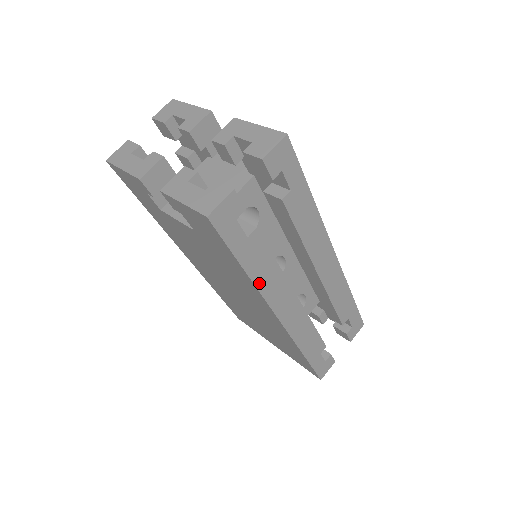
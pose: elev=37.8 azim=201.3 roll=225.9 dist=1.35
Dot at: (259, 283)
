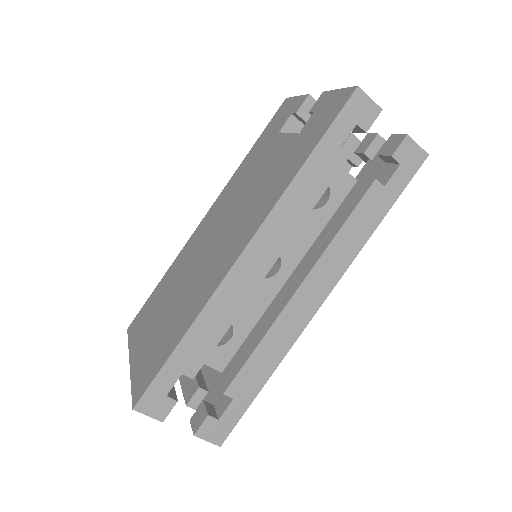
Dot at: (292, 190)
